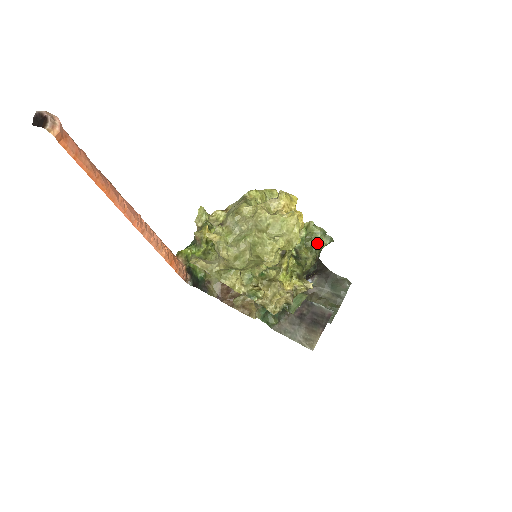
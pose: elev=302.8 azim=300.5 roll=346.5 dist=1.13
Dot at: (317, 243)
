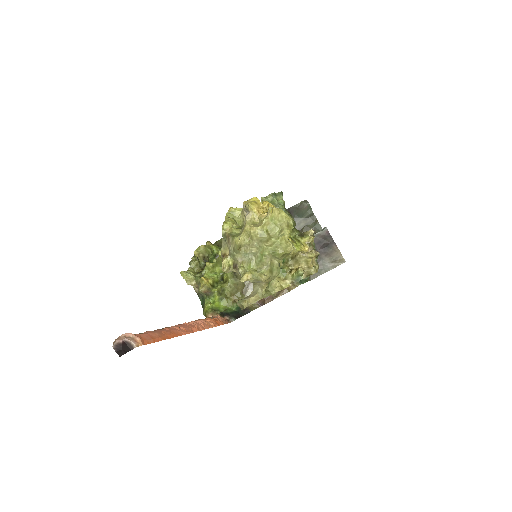
Dot at: (280, 205)
